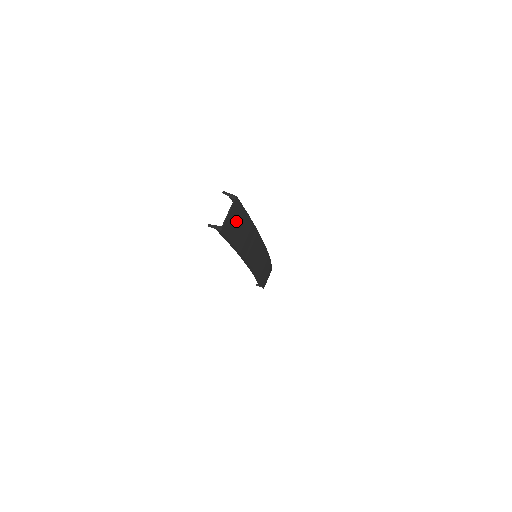
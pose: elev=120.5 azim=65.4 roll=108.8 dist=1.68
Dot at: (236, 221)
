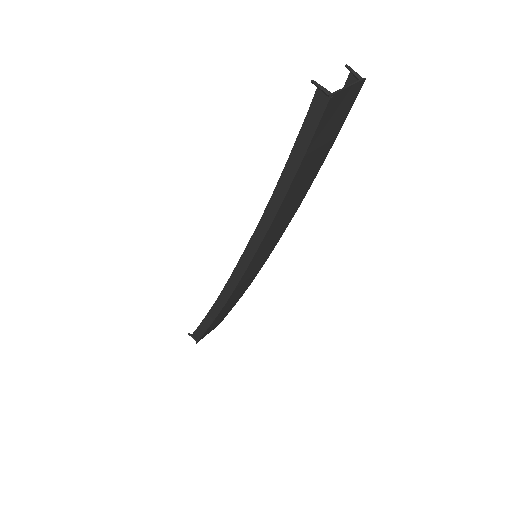
Dot at: (332, 124)
